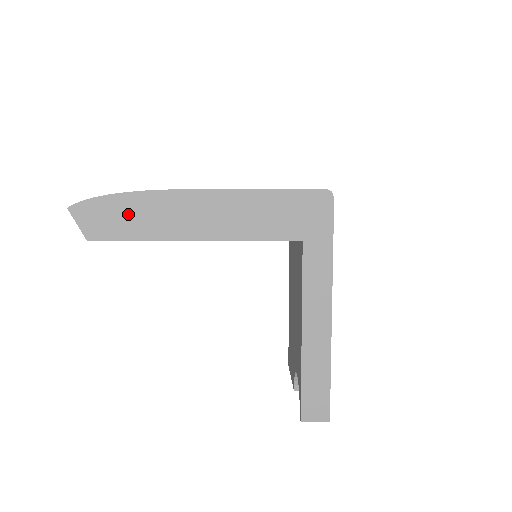
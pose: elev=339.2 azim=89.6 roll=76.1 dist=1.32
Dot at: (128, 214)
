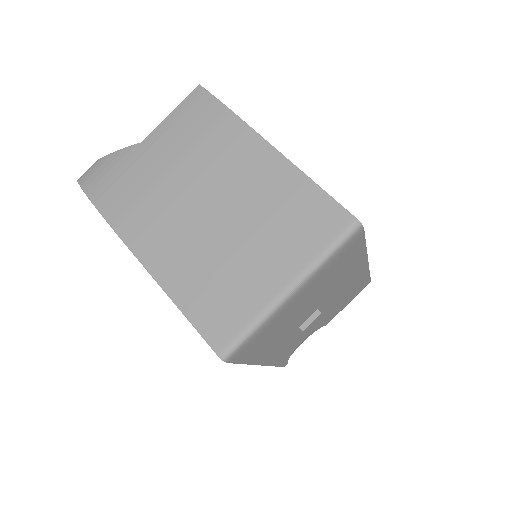
Dot at: occluded
